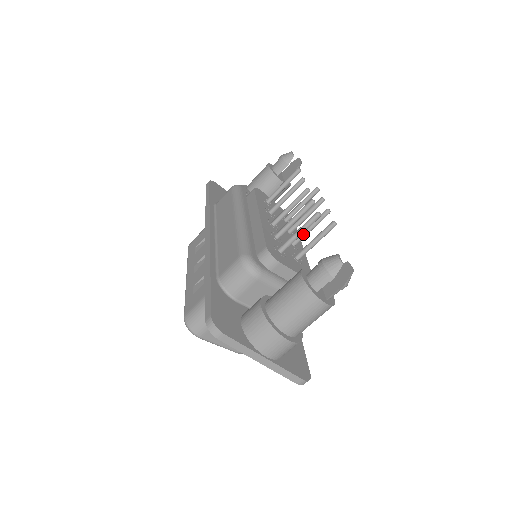
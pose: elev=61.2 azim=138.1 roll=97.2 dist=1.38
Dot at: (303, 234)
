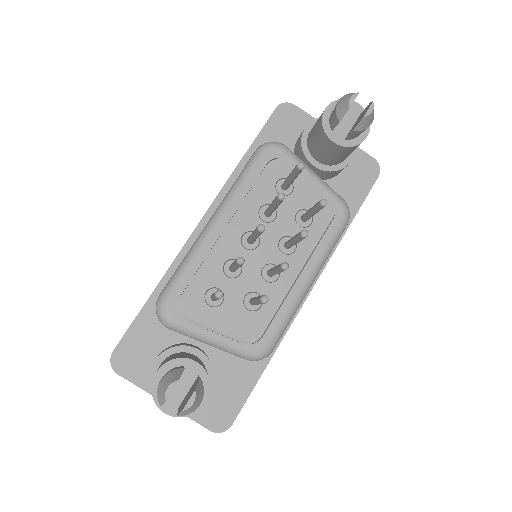
Dot at: (271, 272)
